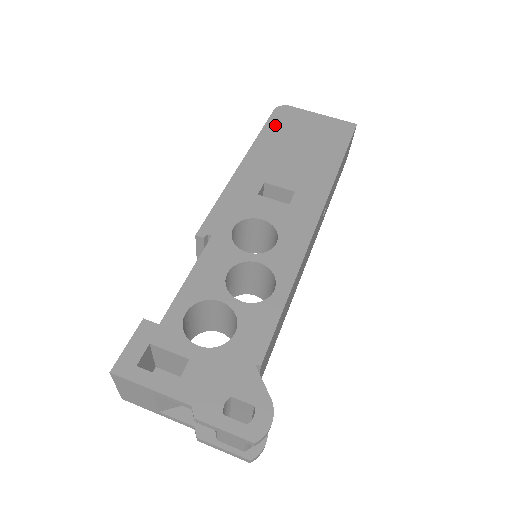
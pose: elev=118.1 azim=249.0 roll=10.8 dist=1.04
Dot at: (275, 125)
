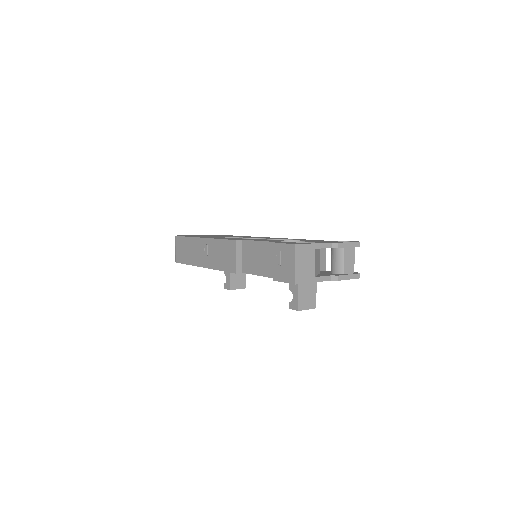
Dot at: occluded
